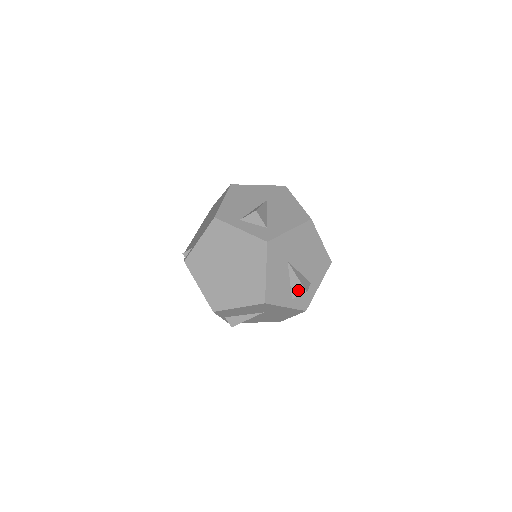
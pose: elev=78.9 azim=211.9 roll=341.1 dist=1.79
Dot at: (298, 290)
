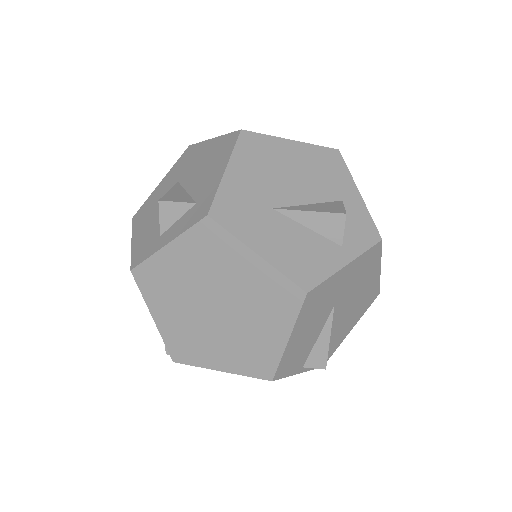
Dot at: (332, 226)
